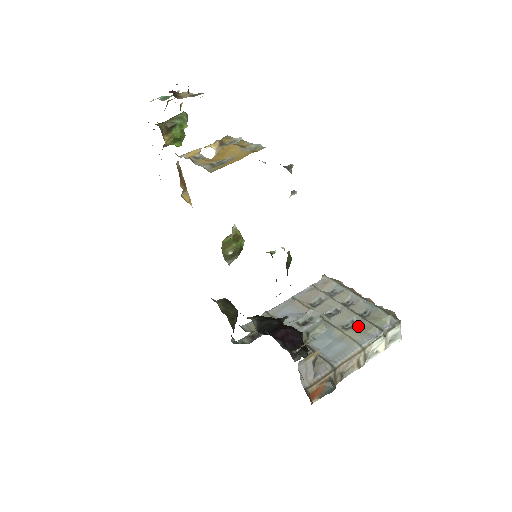
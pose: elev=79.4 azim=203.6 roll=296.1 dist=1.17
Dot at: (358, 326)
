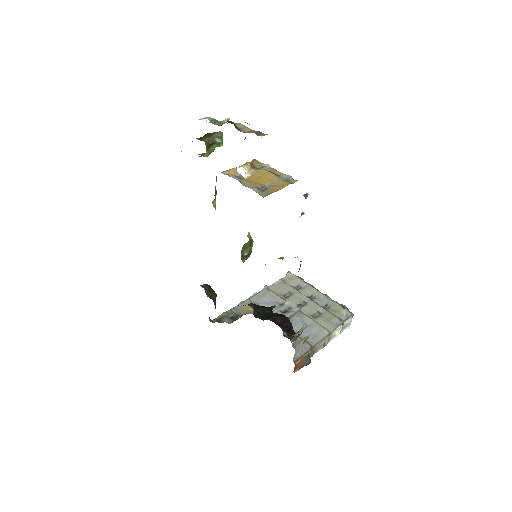
Dot at: (323, 316)
